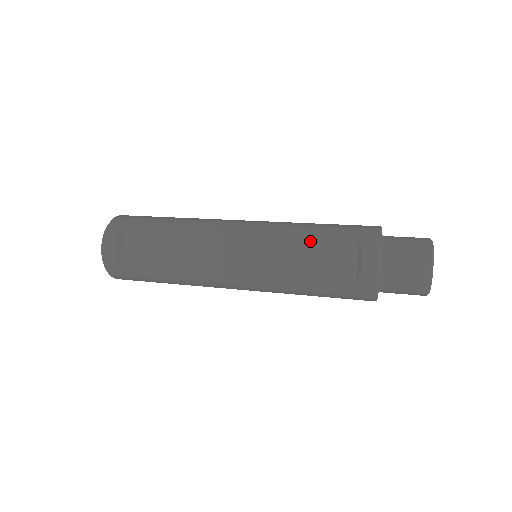
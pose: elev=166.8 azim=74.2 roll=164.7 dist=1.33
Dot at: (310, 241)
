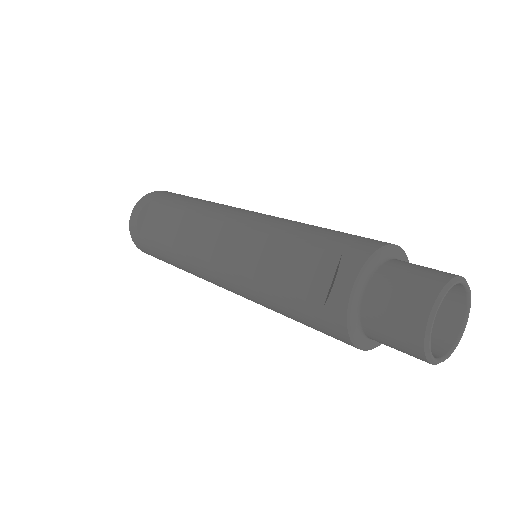
Dot at: (290, 242)
